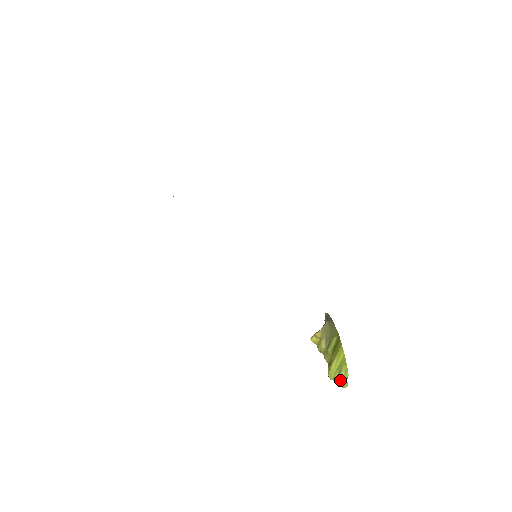
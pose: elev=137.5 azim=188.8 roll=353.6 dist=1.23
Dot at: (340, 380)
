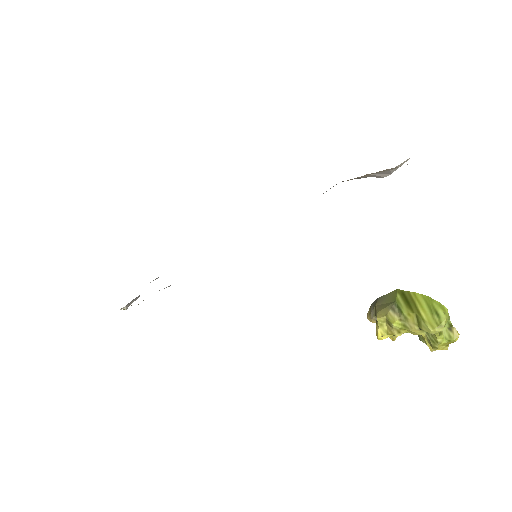
Dot at: (445, 323)
